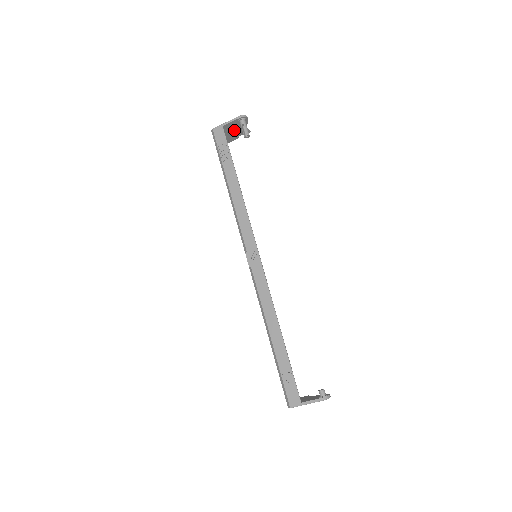
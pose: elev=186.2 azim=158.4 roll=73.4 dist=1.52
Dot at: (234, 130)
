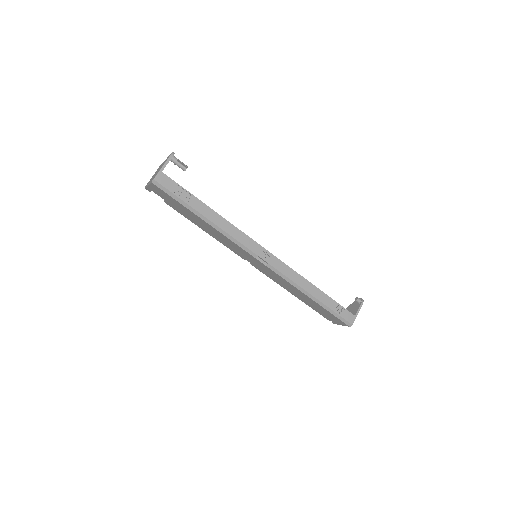
Dot at: occluded
